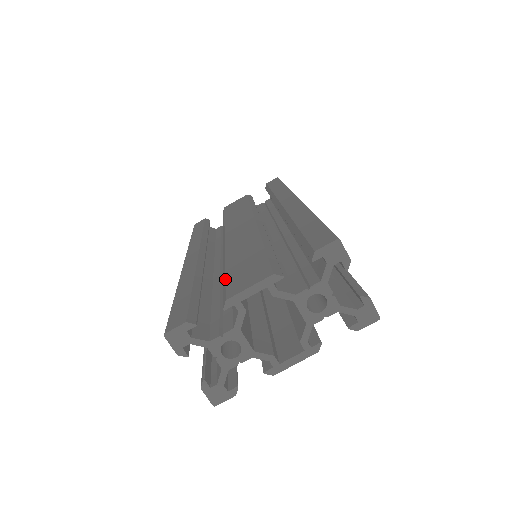
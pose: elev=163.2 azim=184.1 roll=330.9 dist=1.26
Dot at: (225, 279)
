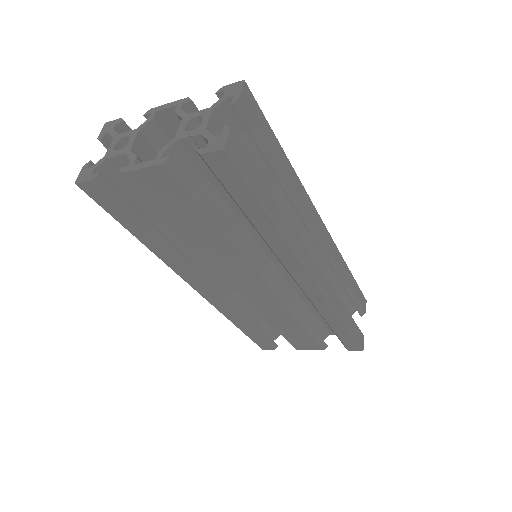
Dot at: occluded
